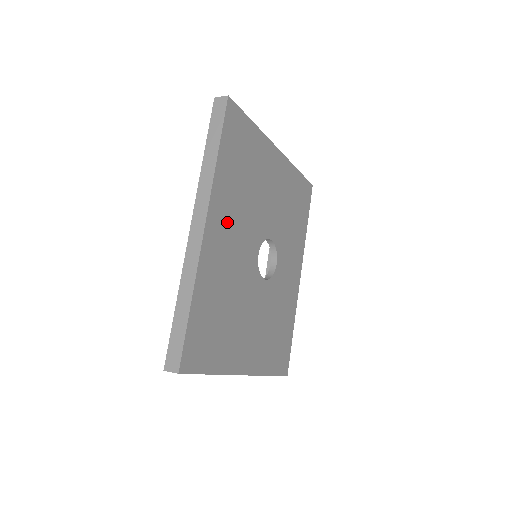
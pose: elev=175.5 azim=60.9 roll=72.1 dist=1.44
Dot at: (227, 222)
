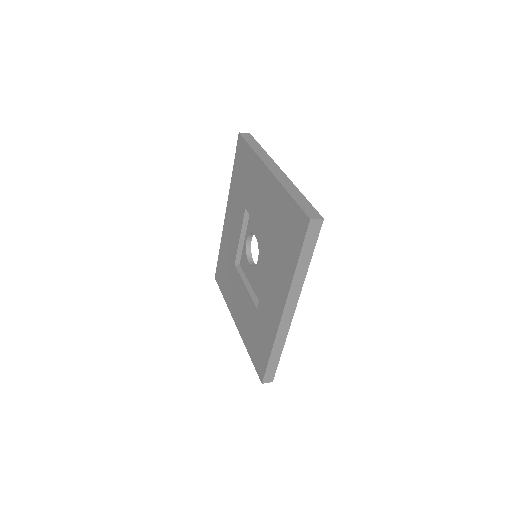
Dot at: occluded
